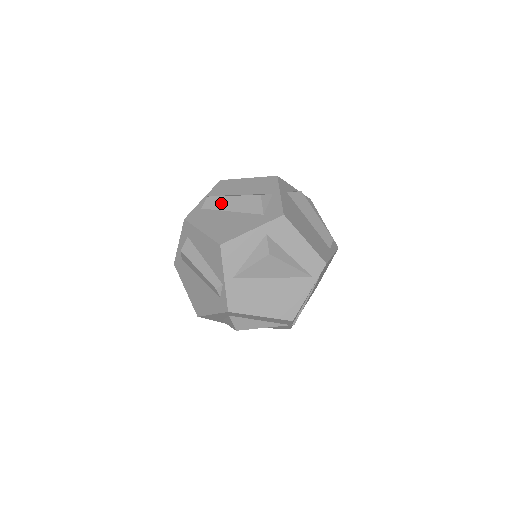
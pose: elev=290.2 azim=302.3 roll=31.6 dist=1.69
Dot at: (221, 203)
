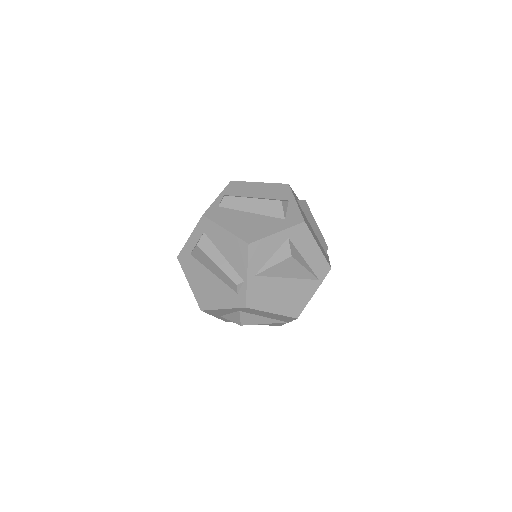
Dot at: (240, 203)
